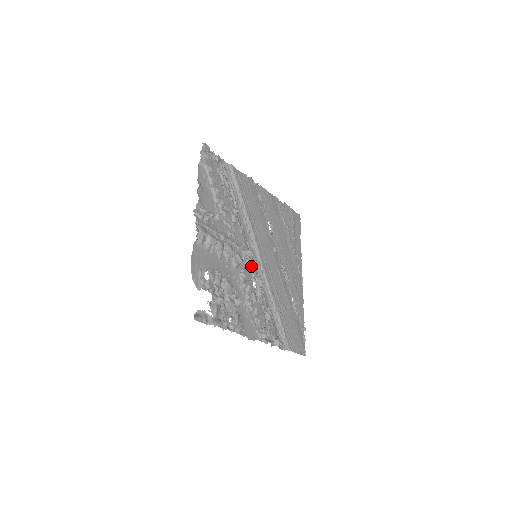
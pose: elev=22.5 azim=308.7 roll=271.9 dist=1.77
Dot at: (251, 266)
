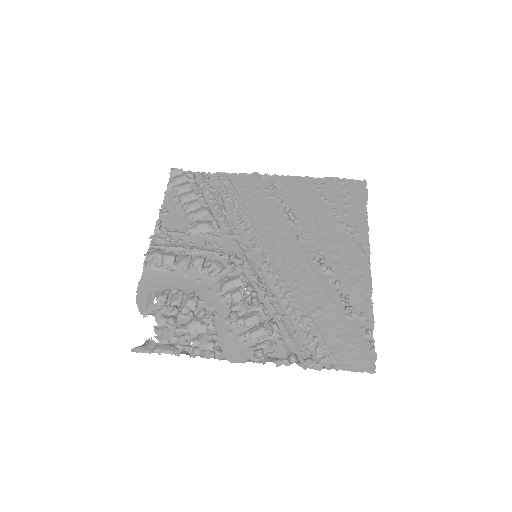
Dot at: (246, 270)
